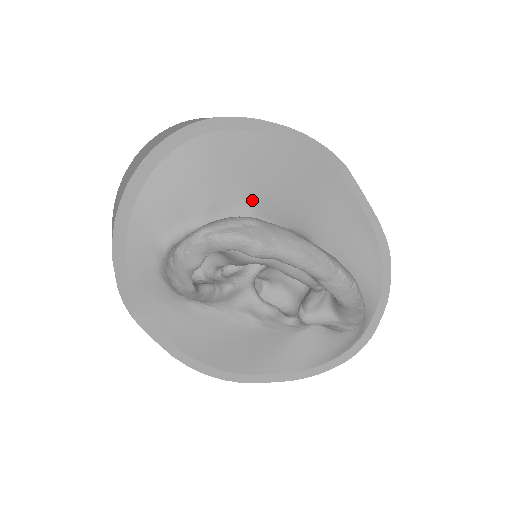
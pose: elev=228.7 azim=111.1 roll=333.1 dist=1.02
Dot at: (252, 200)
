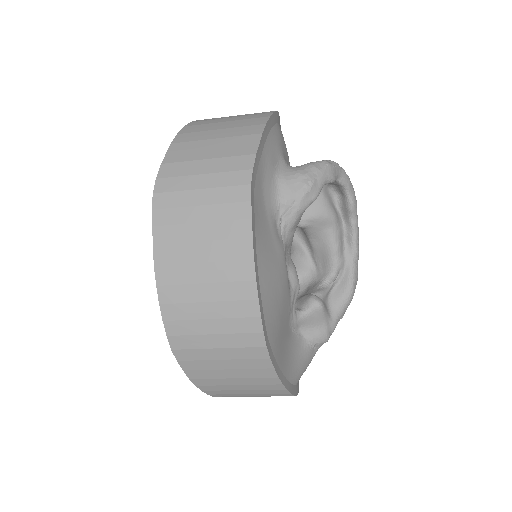
Dot at: occluded
